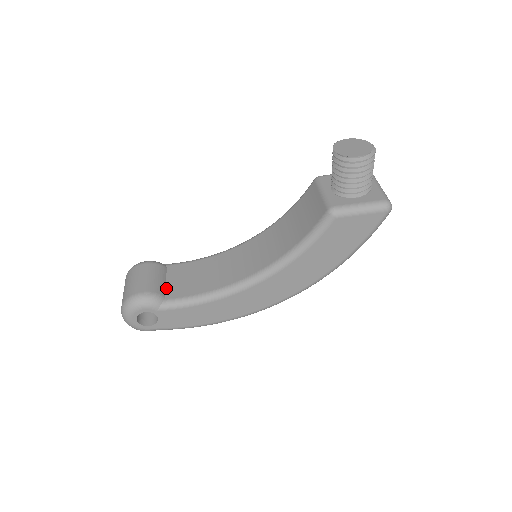
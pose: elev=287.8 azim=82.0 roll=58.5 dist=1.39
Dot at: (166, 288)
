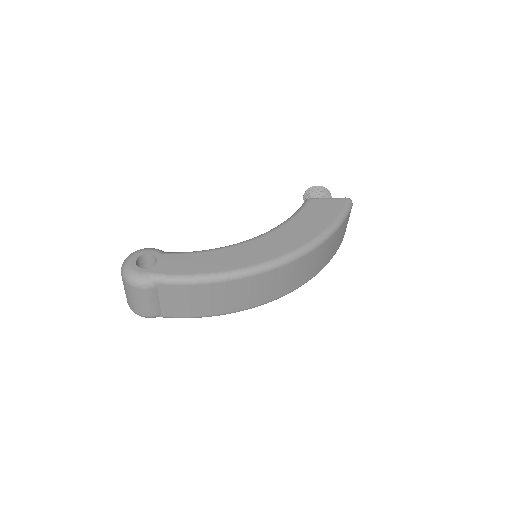
Dot at: occluded
